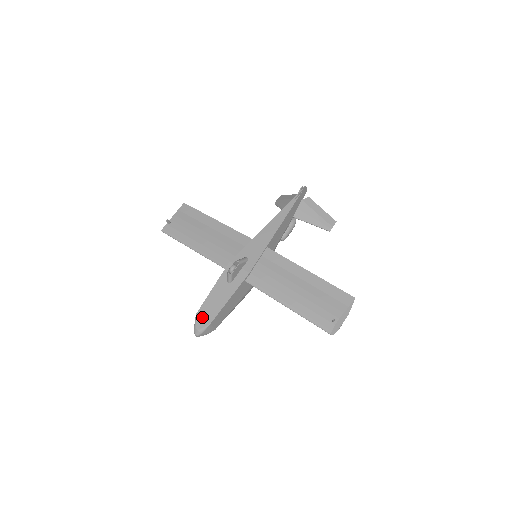
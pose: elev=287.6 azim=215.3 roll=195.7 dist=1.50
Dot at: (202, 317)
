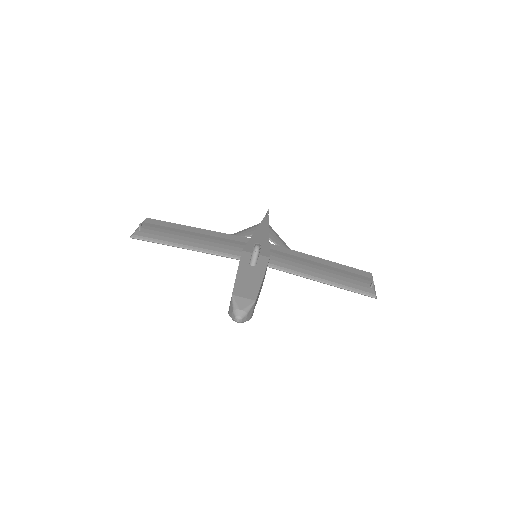
Dot at: (242, 296)
